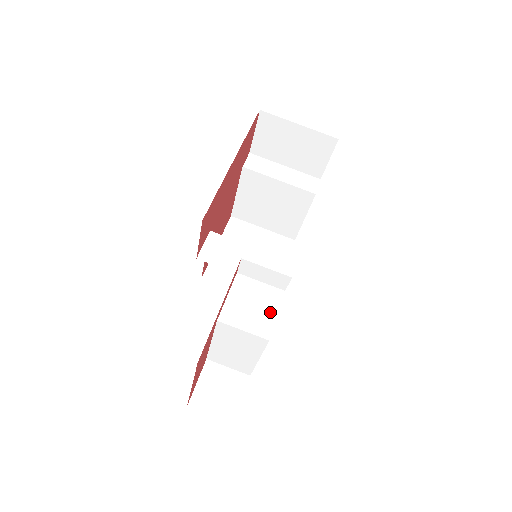
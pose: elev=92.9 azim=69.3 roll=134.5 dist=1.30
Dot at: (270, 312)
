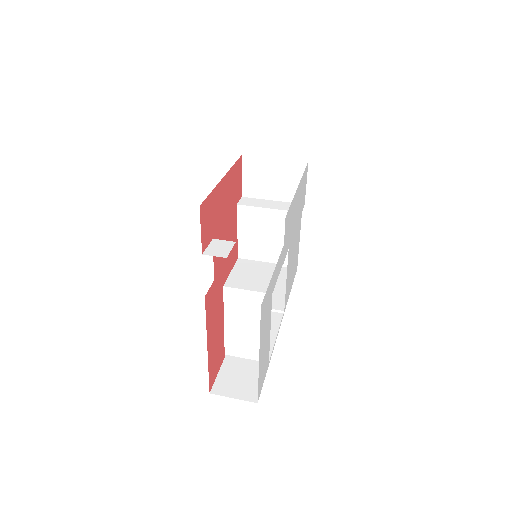
Dot at: (271, 277)
